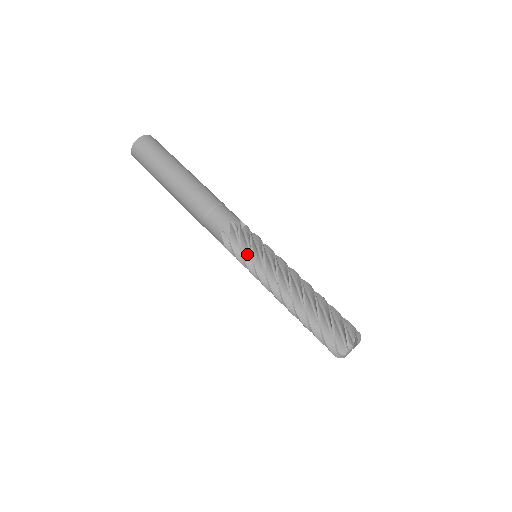
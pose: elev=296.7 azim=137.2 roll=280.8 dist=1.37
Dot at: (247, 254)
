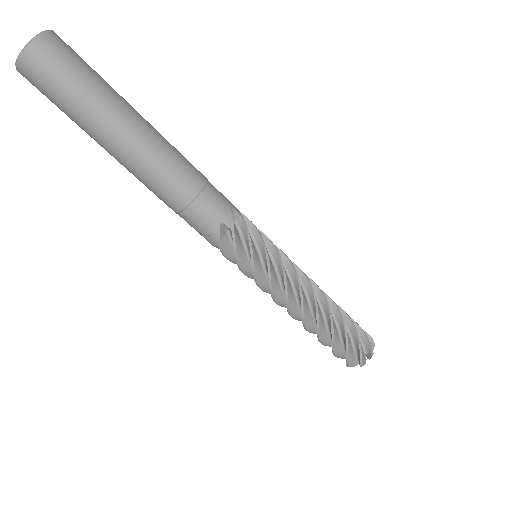
Dot at: occluded
